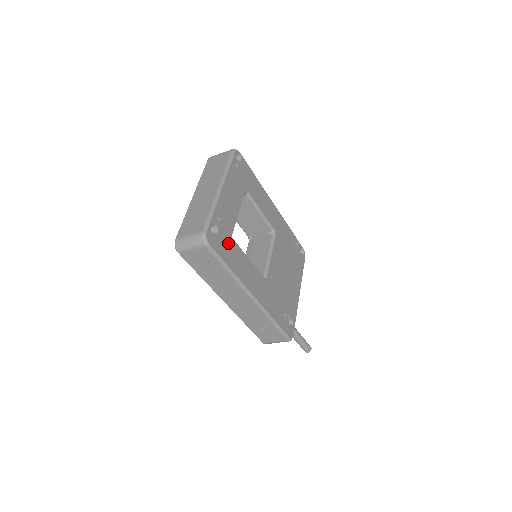
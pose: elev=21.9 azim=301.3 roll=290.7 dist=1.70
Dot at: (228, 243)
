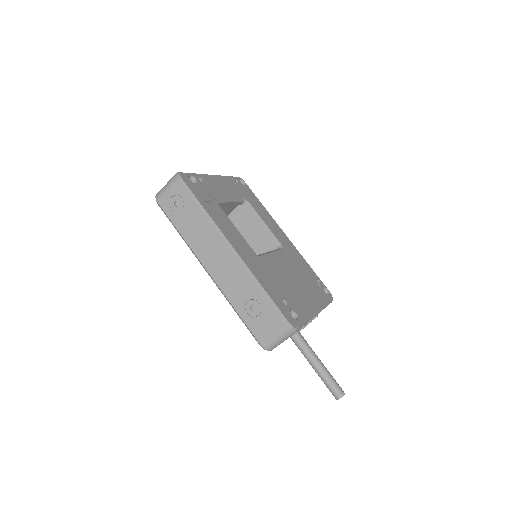
Dot at: (208, 198)
